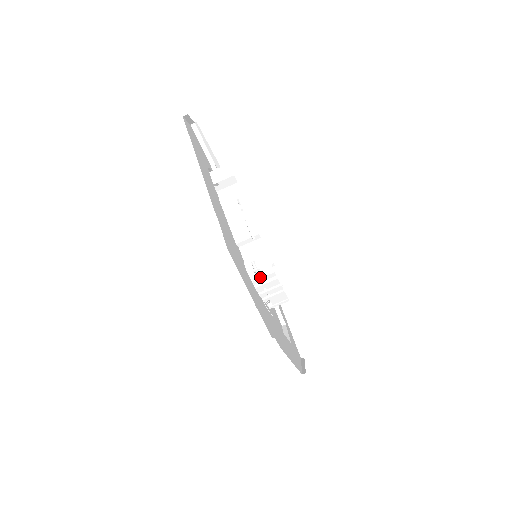
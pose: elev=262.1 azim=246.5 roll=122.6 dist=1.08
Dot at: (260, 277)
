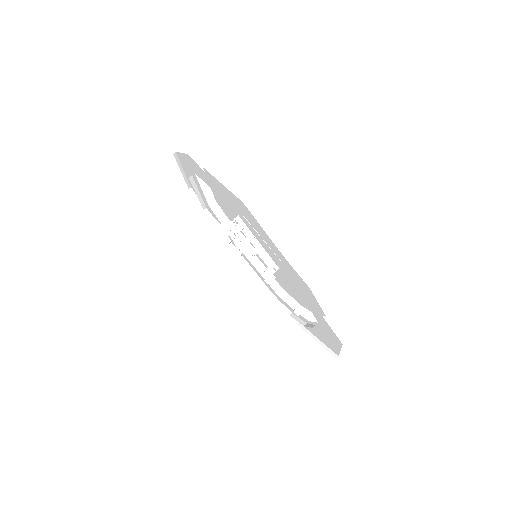
Dot at: (236, 226)
